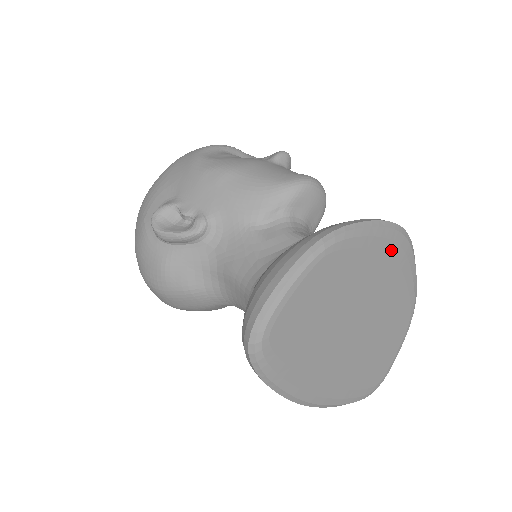
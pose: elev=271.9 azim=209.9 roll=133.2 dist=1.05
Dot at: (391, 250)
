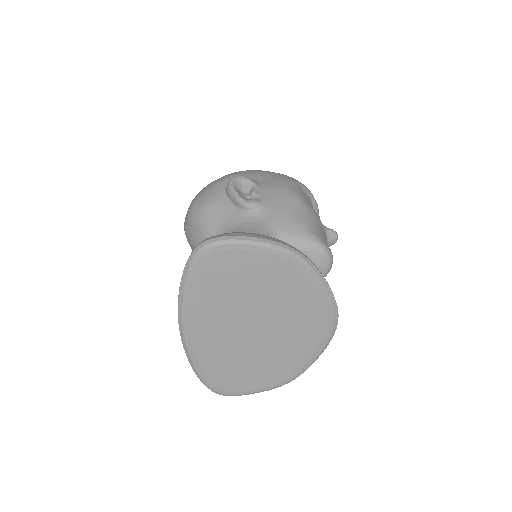
Dot at: (319, 316)
